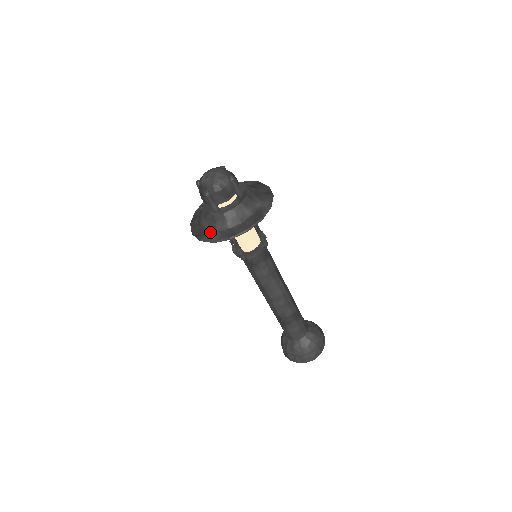
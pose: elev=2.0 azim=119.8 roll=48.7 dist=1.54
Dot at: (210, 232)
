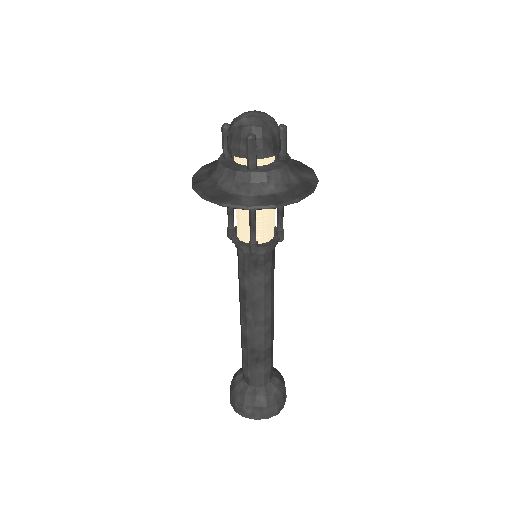
Dot at: (239, 196)
